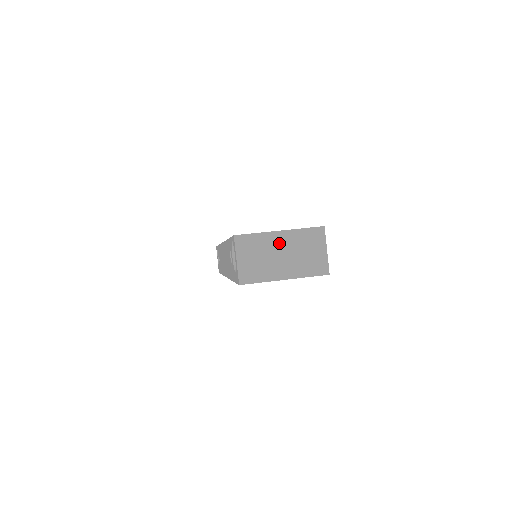
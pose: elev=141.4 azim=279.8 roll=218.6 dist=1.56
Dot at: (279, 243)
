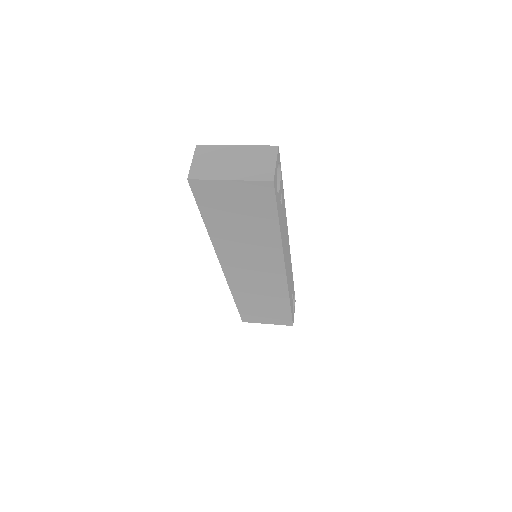
Dot at: (233, 154)
